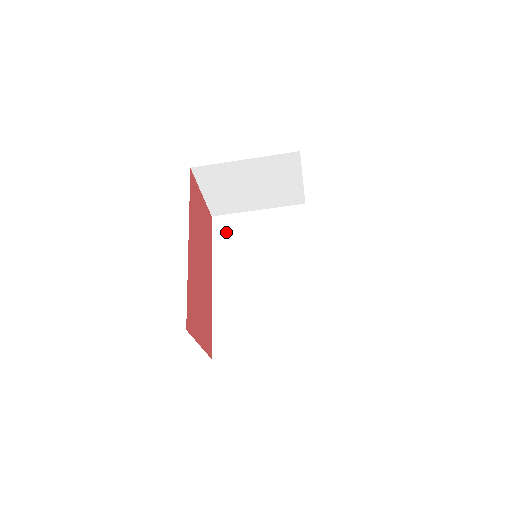
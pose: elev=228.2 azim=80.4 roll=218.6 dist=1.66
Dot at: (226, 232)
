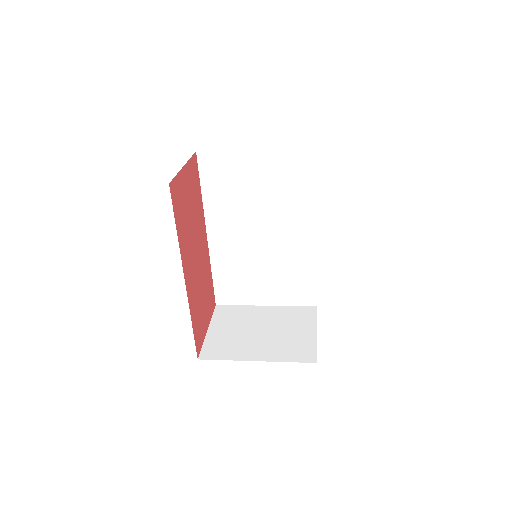
Dot at: (217, 177)
